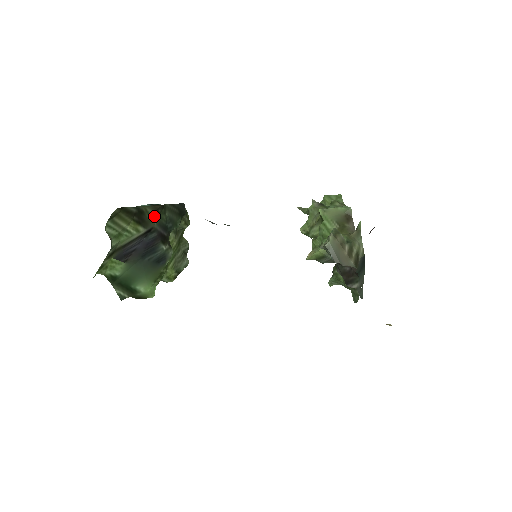
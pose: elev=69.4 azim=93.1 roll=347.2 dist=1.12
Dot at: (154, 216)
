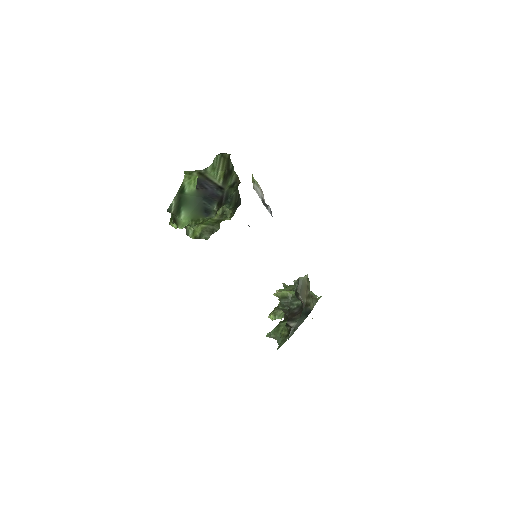
Dot at: (231, 184)
